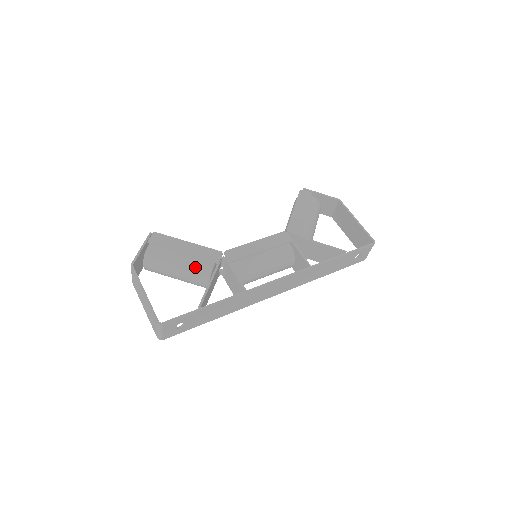
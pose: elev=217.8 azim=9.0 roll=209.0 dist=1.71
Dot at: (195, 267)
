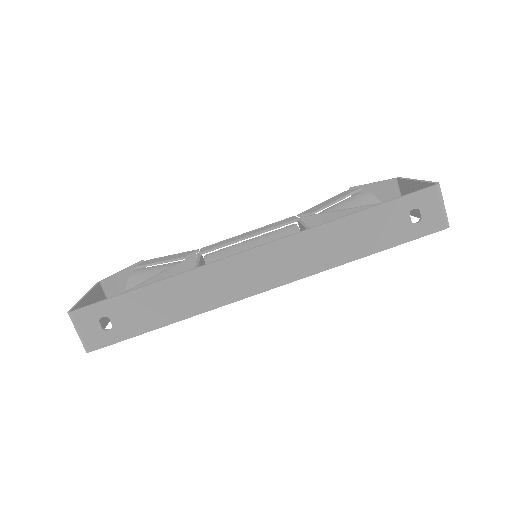
Dot at: occluded
